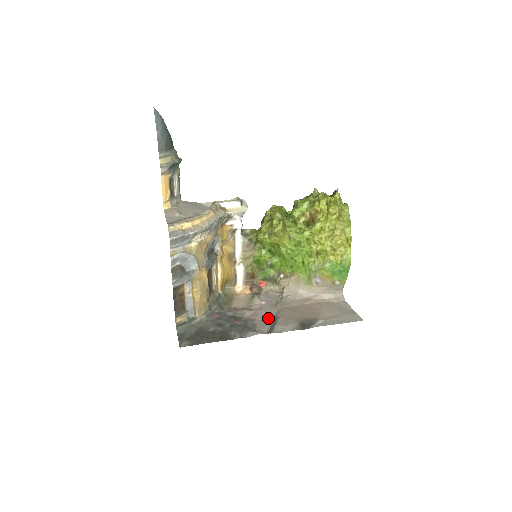
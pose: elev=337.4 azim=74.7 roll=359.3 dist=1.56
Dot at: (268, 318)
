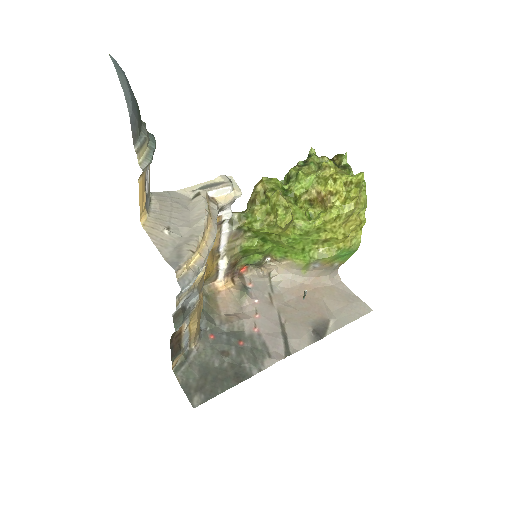
Dot at: (274, 328)
